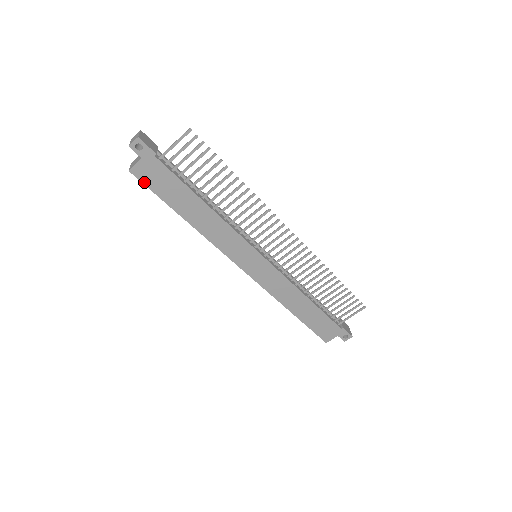
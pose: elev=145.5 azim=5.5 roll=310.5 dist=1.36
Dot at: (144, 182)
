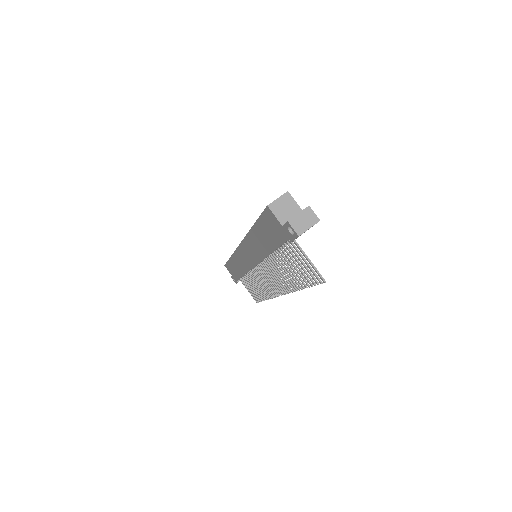
Dot at: (265, 213)
